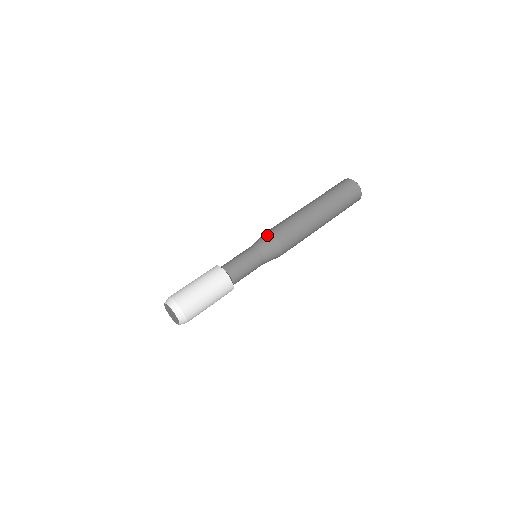
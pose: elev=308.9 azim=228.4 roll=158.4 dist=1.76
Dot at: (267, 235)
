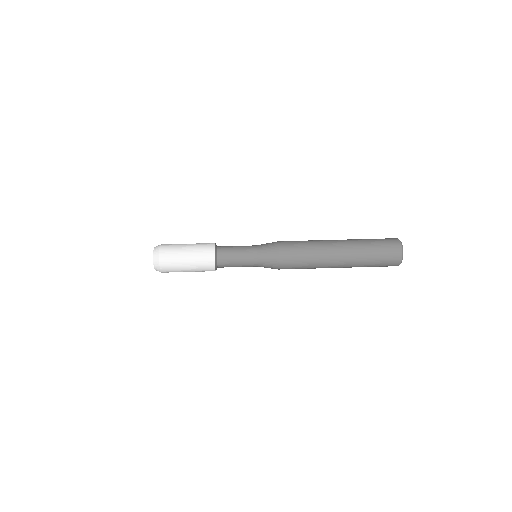
Dot at: (276, 253)
